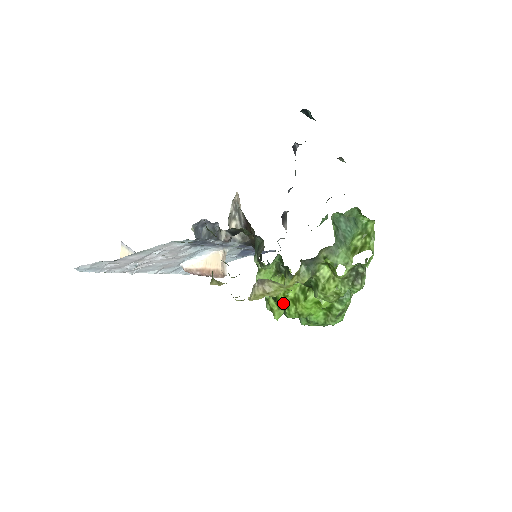
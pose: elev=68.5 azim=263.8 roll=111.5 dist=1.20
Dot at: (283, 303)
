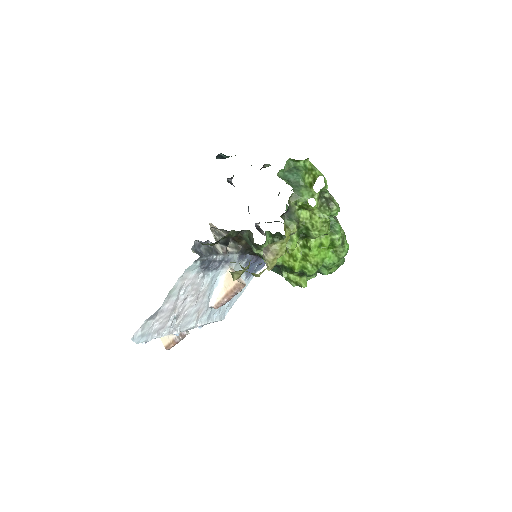
Dot at: (298, 267)
